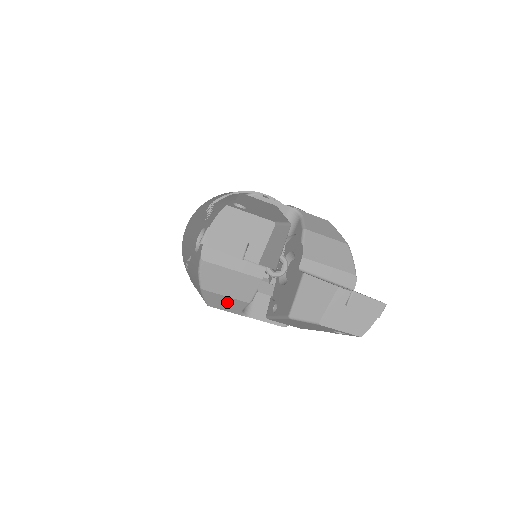
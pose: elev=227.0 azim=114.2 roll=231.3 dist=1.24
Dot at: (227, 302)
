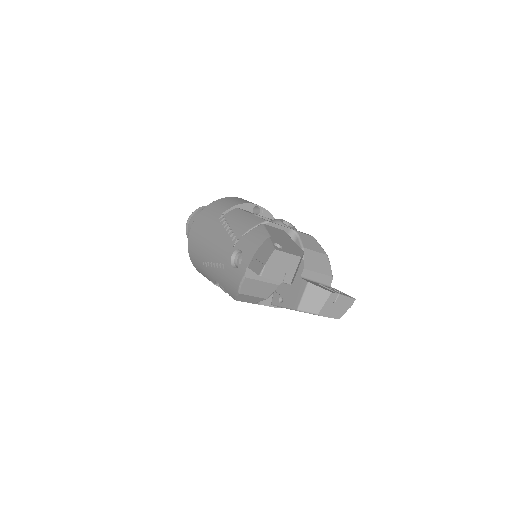
Dot at: (251, 299)
